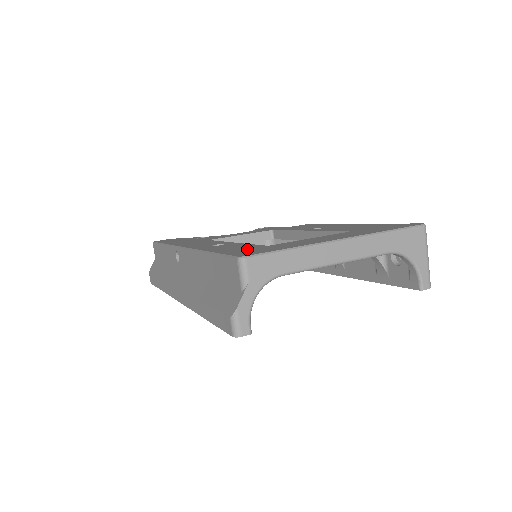
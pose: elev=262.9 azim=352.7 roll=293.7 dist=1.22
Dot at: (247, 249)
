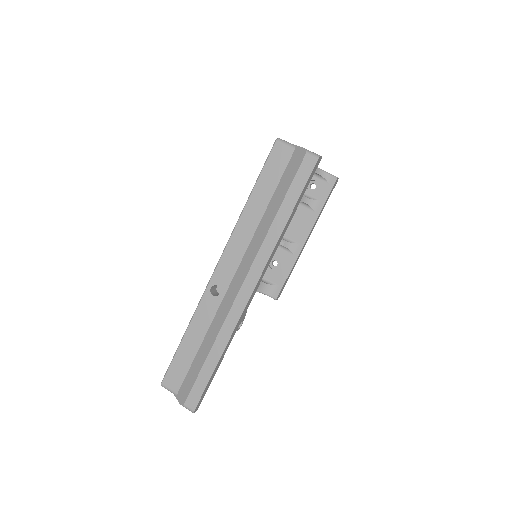
Dot at: occluded
